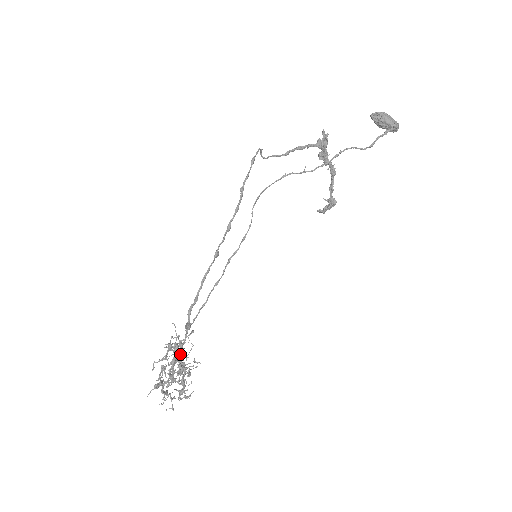
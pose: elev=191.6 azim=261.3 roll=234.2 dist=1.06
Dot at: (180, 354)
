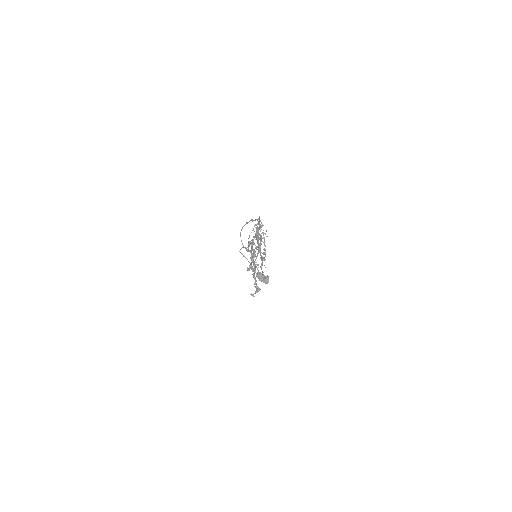
Dot at: occluded
